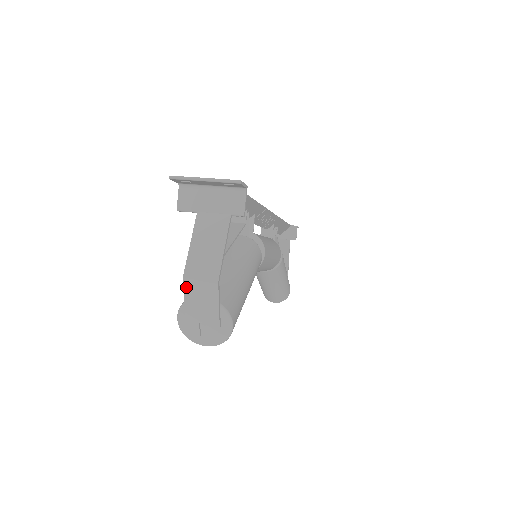
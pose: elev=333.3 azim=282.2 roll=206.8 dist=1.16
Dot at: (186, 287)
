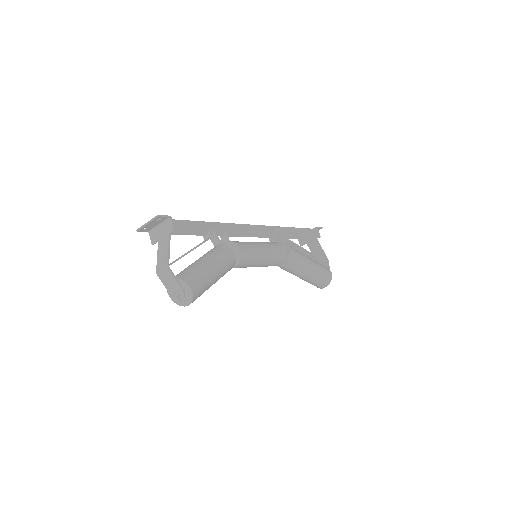
Dot at: (160, 277)
